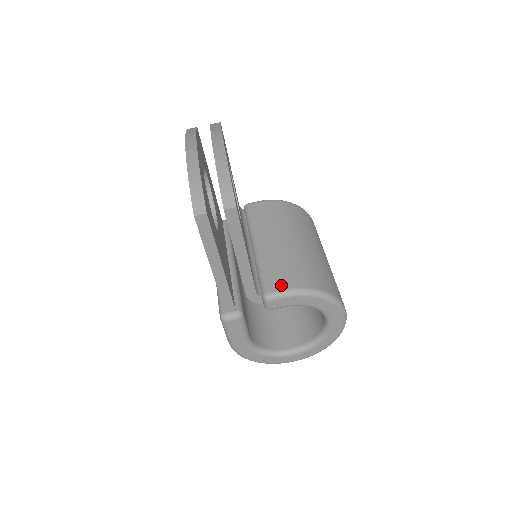
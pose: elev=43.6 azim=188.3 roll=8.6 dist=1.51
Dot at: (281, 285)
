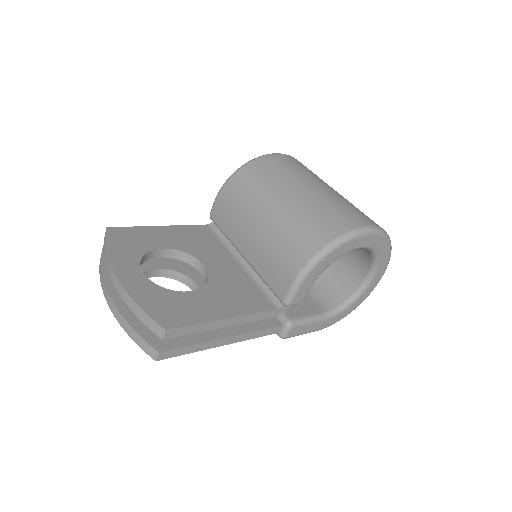
Dot at: (285, 284)
